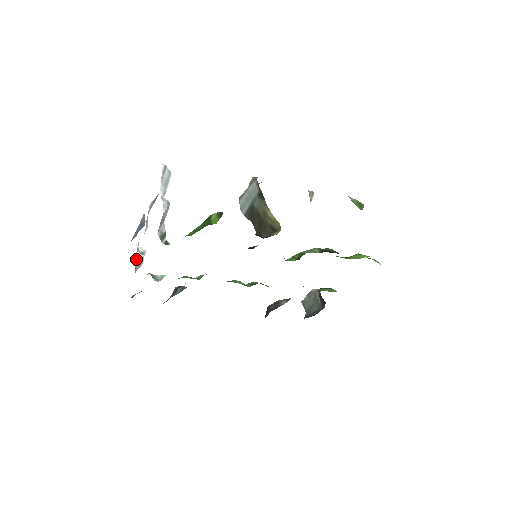
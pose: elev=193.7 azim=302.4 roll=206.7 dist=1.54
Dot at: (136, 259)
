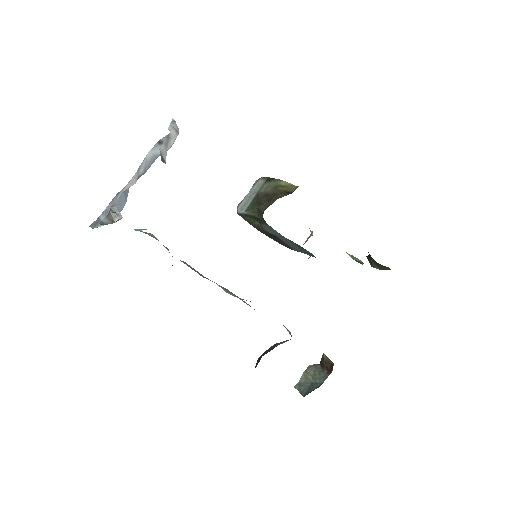
Dot at: (111, 209)
